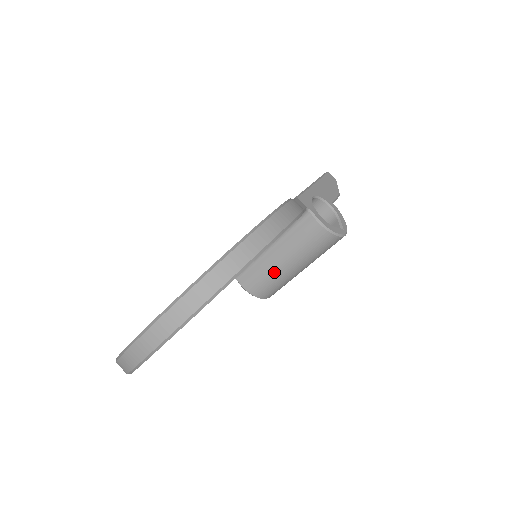
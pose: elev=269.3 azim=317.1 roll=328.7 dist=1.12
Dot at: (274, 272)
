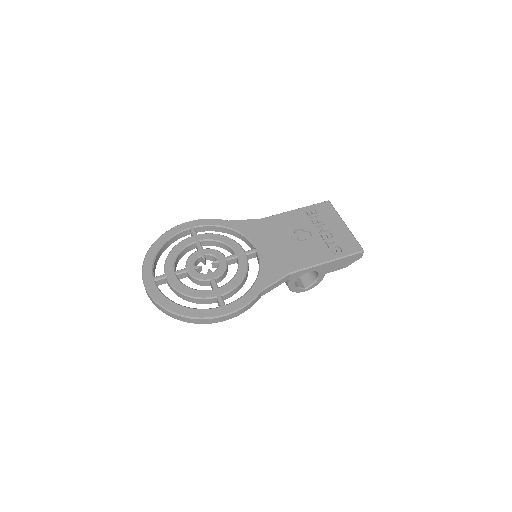
Dot at: occluded
